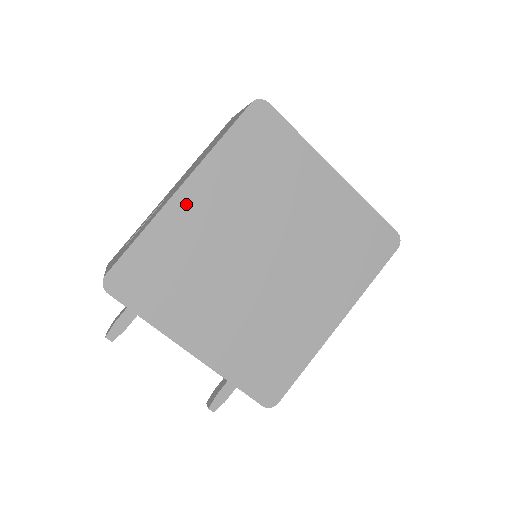
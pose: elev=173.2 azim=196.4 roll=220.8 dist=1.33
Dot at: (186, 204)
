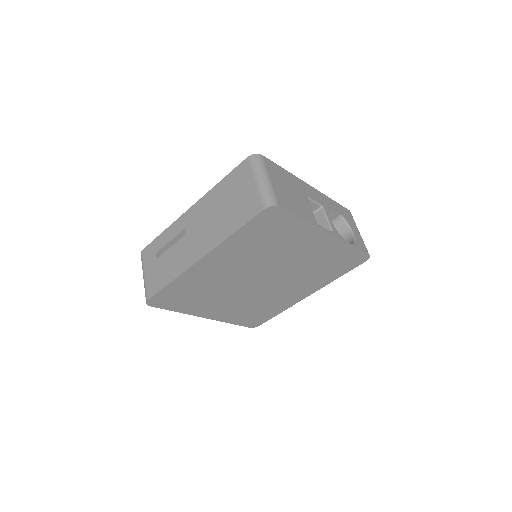
Dot at: (204, 266)
